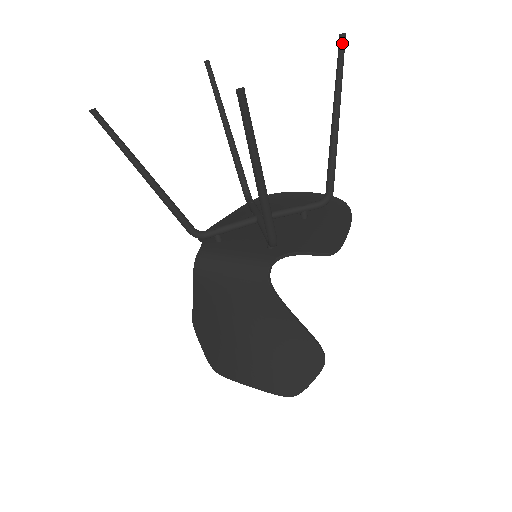
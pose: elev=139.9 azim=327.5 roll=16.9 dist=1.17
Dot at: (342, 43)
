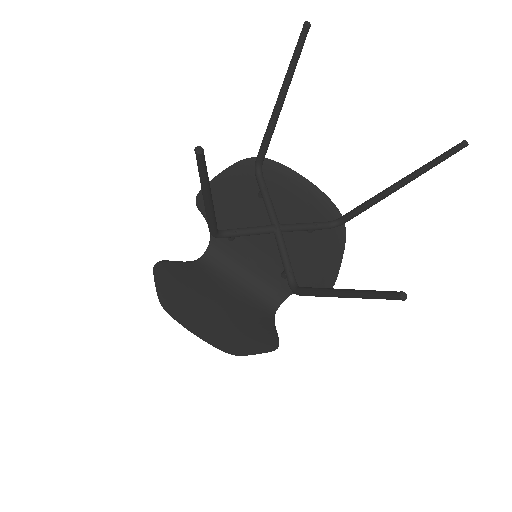
Dot at: (458, 150)
